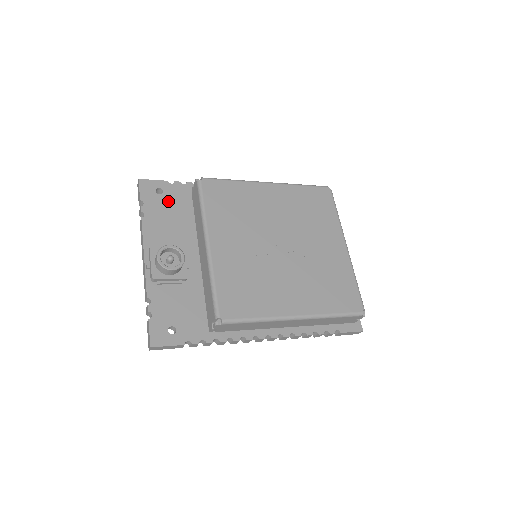
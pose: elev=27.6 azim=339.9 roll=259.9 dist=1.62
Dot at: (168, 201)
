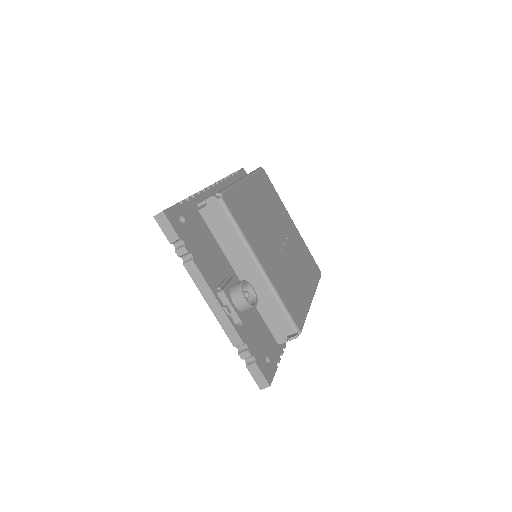
Dot at: (193, 228)
